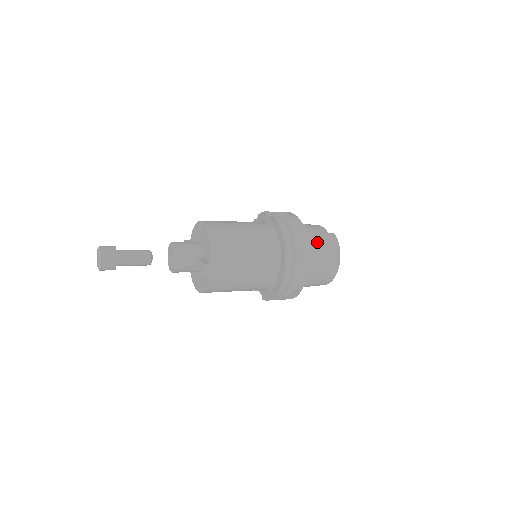
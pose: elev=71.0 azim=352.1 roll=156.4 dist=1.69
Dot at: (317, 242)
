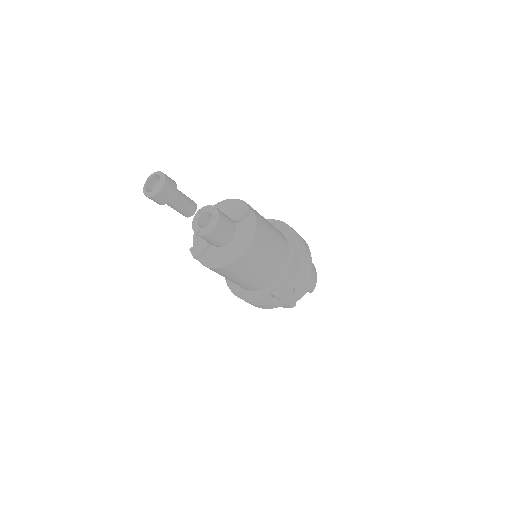
Dot at: occluded
